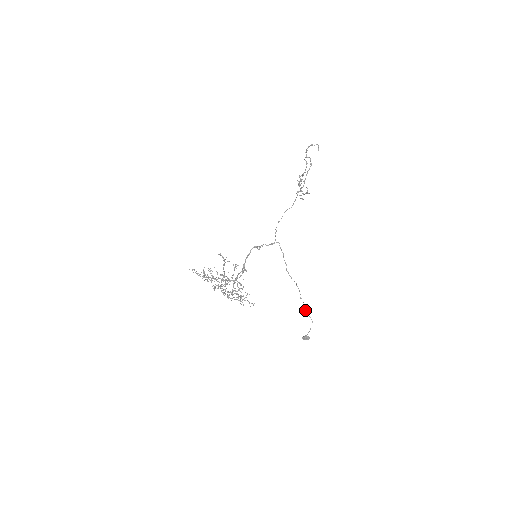
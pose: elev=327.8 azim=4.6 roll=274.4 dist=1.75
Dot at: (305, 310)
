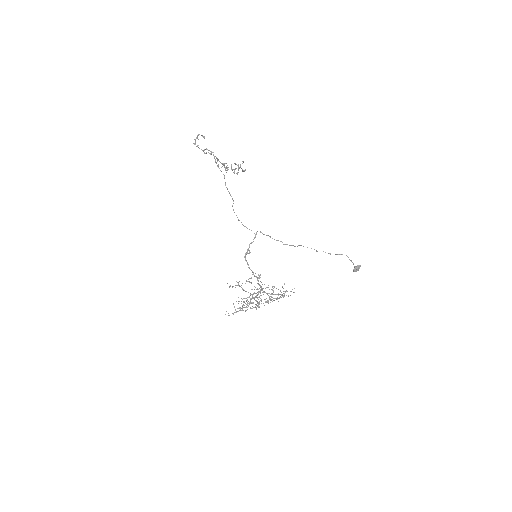
Dot at: occluded
